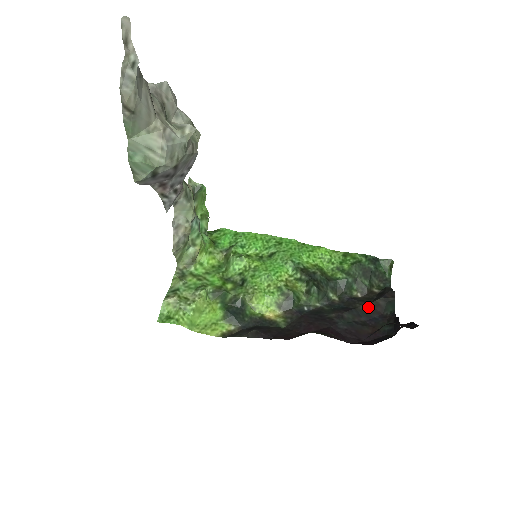
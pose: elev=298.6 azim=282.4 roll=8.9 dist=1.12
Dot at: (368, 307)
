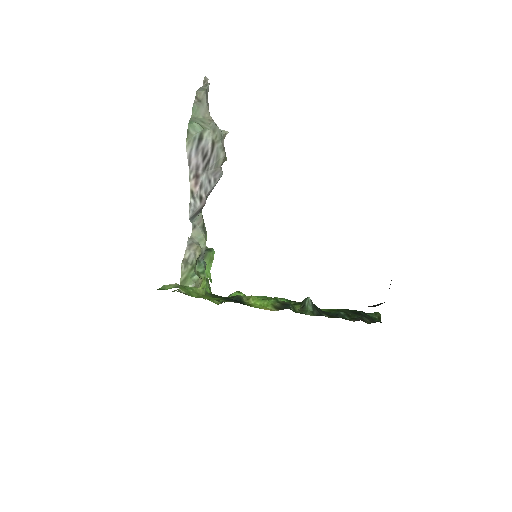
Dot at: occluded
